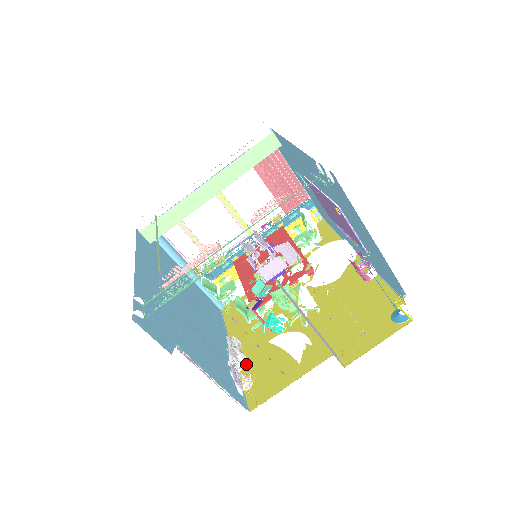
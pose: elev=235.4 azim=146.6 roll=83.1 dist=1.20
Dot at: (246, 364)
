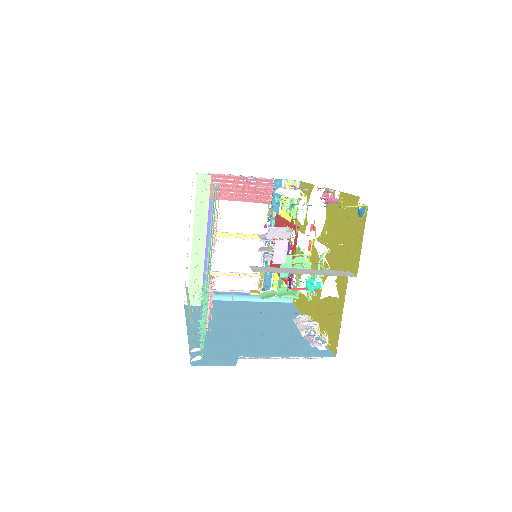
Dot at: (319, 326)
